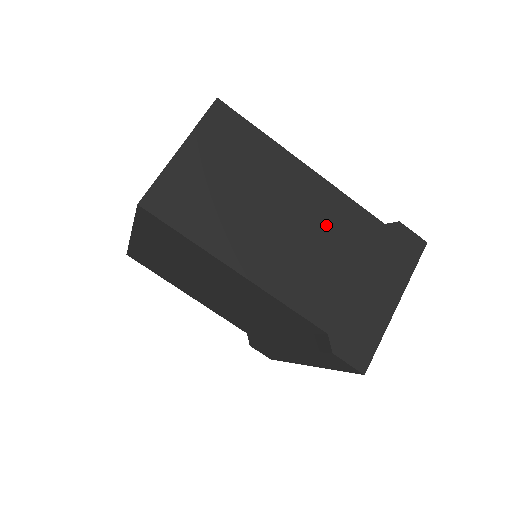
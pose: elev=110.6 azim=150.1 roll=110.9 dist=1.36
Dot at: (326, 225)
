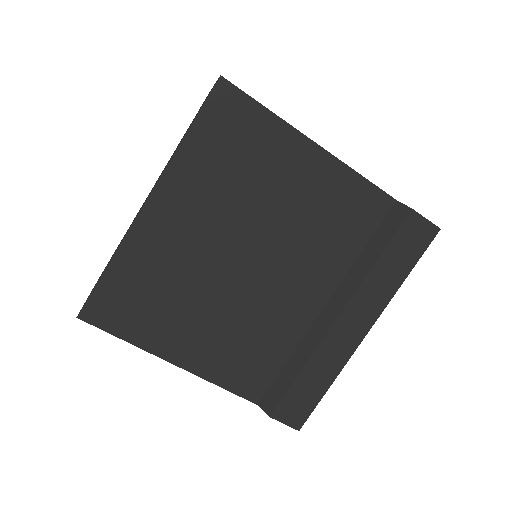
Dot at: occluded
